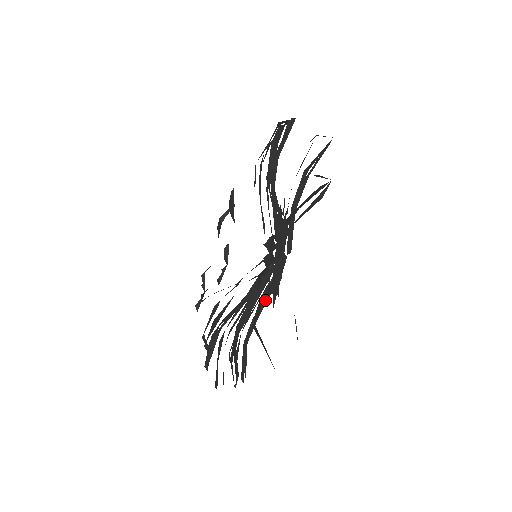
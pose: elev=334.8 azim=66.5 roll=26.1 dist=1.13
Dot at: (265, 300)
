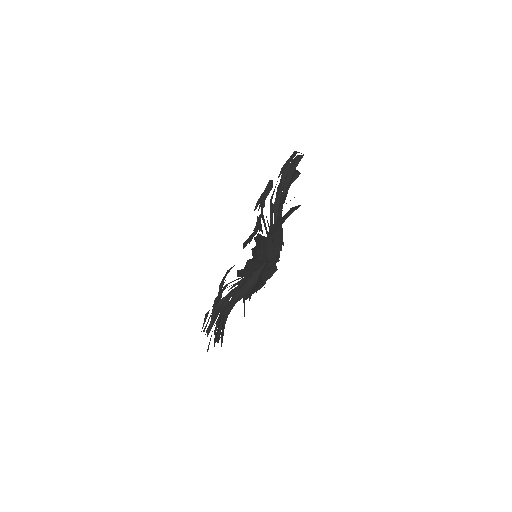
Dot at: occluded
